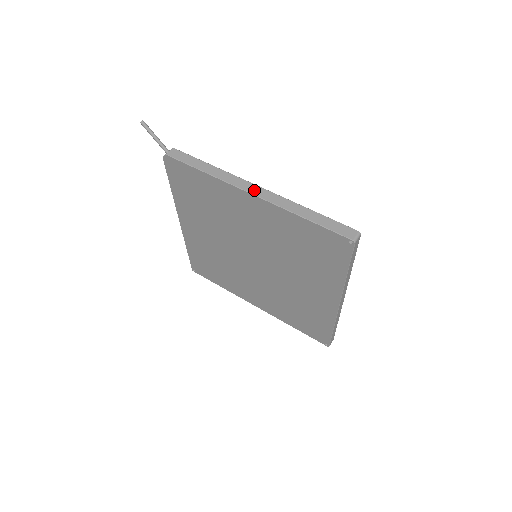
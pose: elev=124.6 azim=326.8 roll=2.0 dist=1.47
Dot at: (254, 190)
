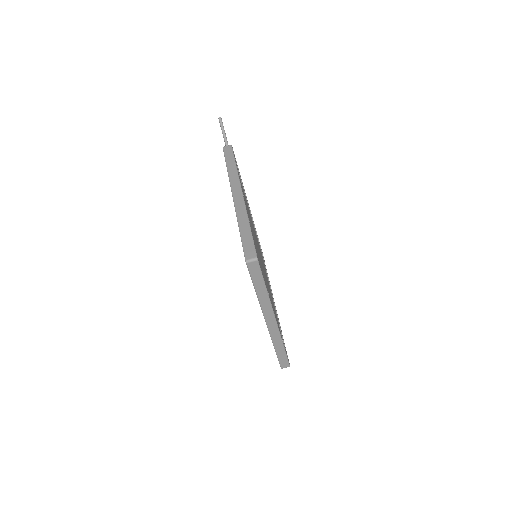
Dot at: (236, 194)
